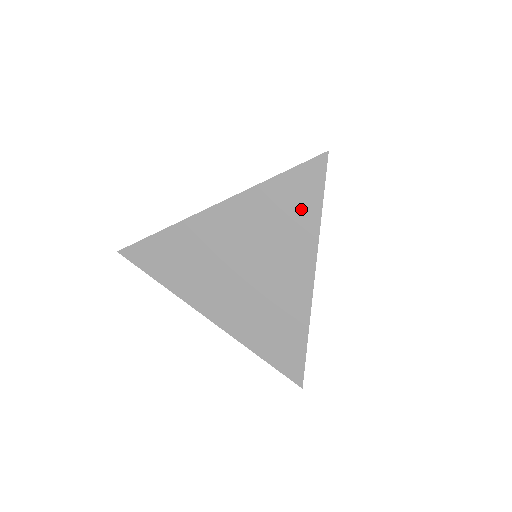
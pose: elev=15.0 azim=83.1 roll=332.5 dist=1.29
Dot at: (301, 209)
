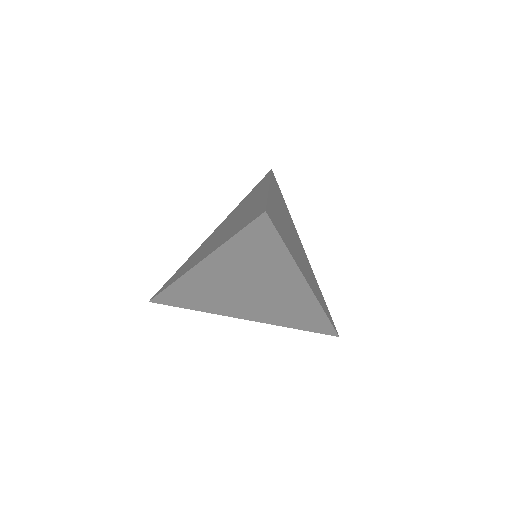
Dot at: occluded
